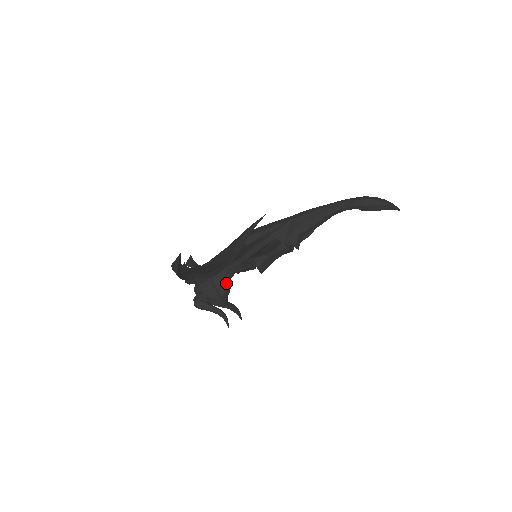
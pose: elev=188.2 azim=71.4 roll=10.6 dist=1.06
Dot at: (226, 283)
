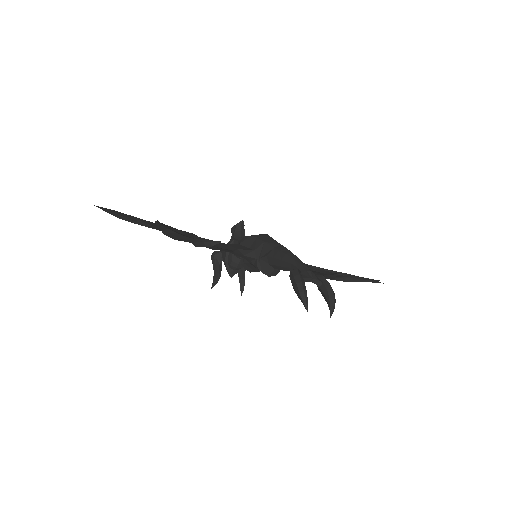
Dot at: (236, 259)
